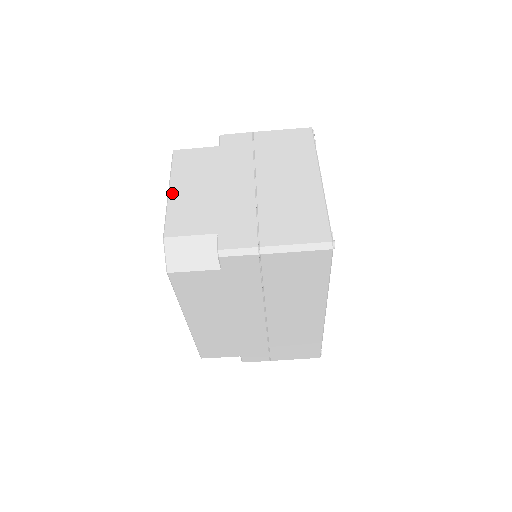
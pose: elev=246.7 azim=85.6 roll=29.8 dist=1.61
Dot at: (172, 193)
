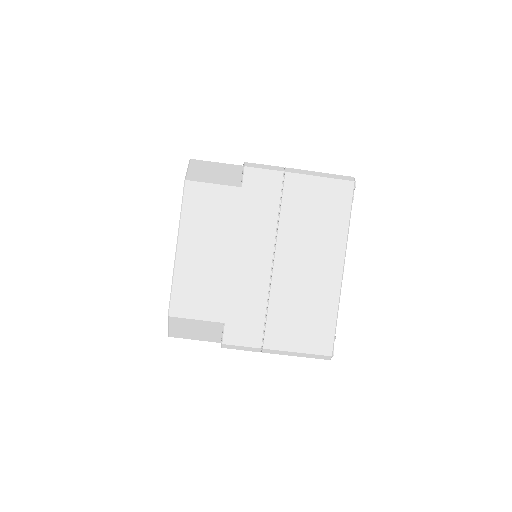
Dot at: (180, 254)
